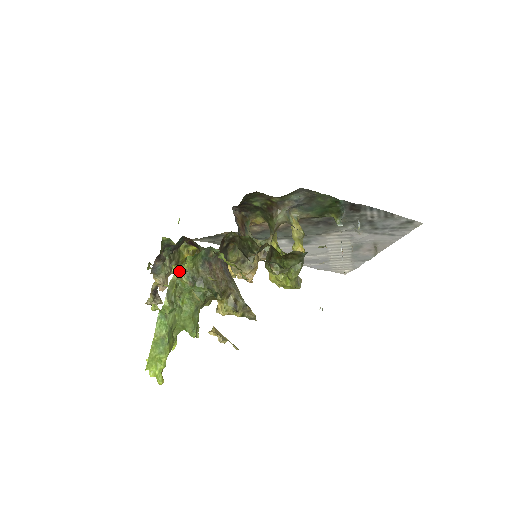
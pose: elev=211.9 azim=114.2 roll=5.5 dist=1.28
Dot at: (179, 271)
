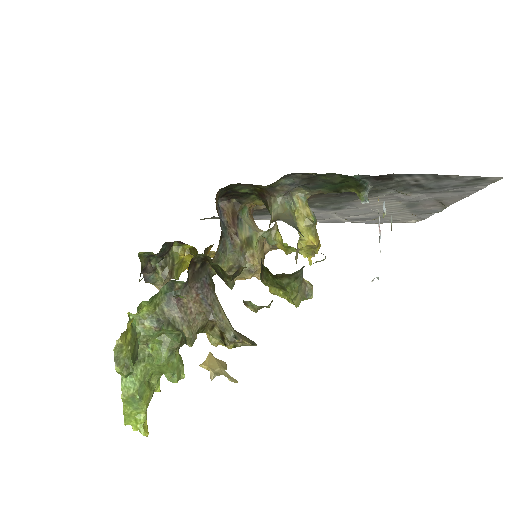
Dot at: (124, 333)
